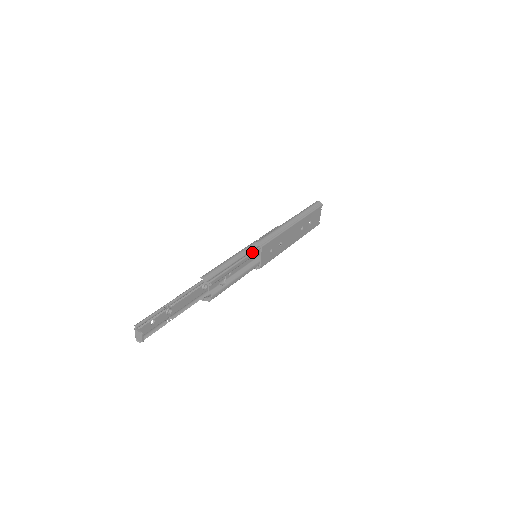
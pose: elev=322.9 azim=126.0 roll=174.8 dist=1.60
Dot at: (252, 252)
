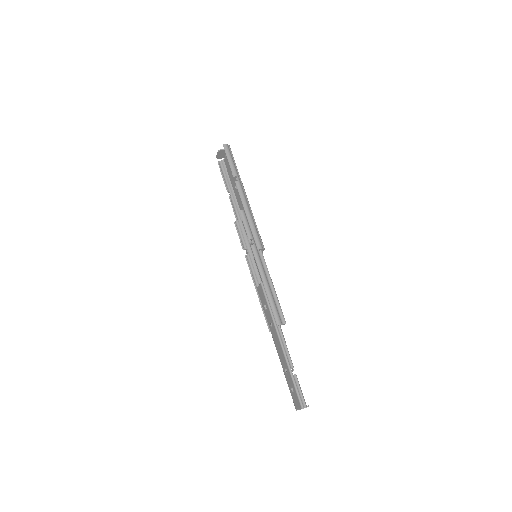
Dot at: occluded
